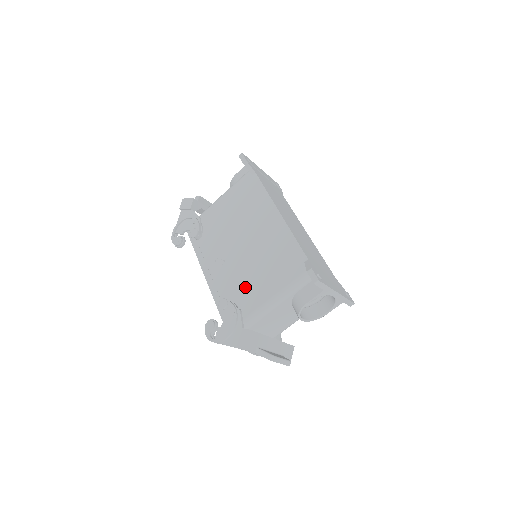
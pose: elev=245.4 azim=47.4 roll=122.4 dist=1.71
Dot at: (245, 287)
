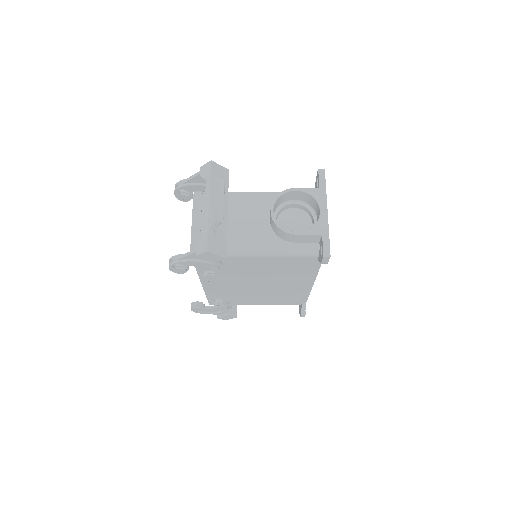
Dot at: occluded
